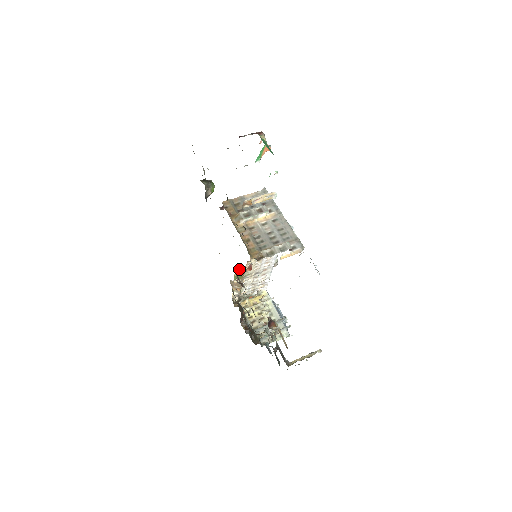
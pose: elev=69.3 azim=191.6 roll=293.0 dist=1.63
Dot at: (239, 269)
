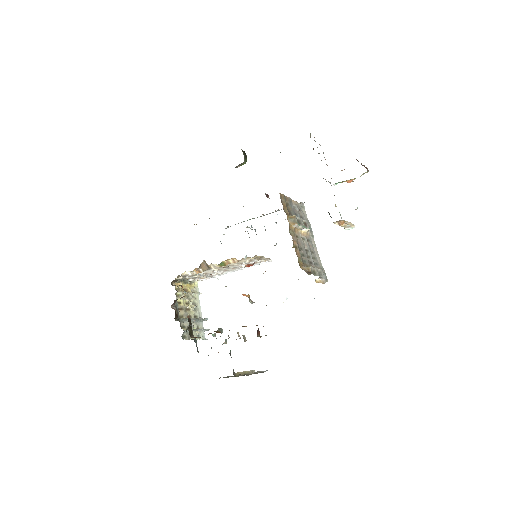
Dot at: (235, 259)
